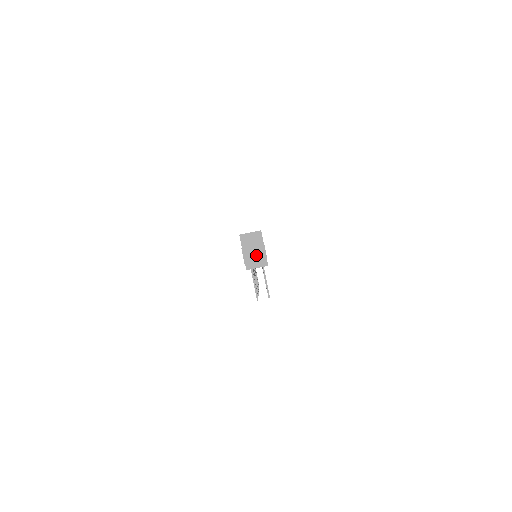
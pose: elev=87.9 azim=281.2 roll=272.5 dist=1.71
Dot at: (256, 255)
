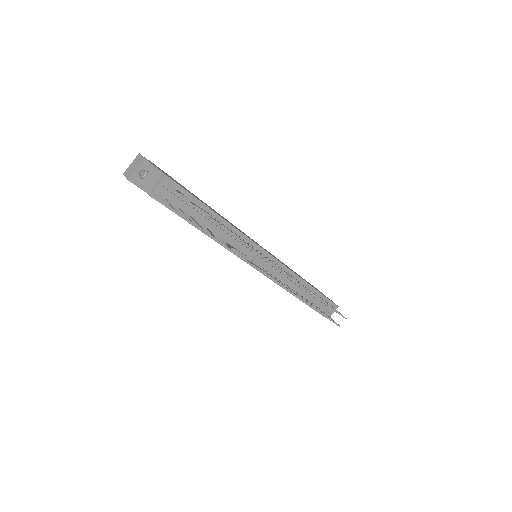
Dot at: (135, 166)
